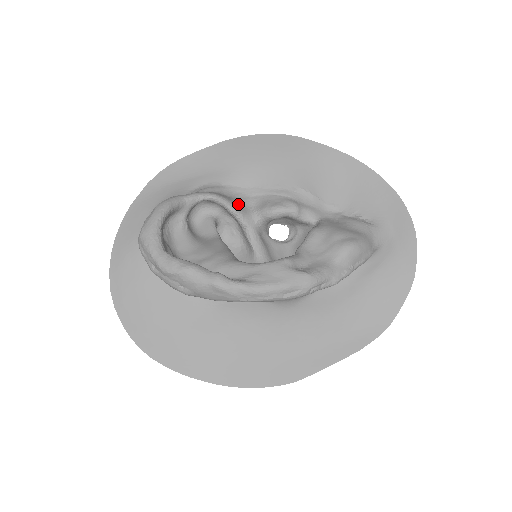
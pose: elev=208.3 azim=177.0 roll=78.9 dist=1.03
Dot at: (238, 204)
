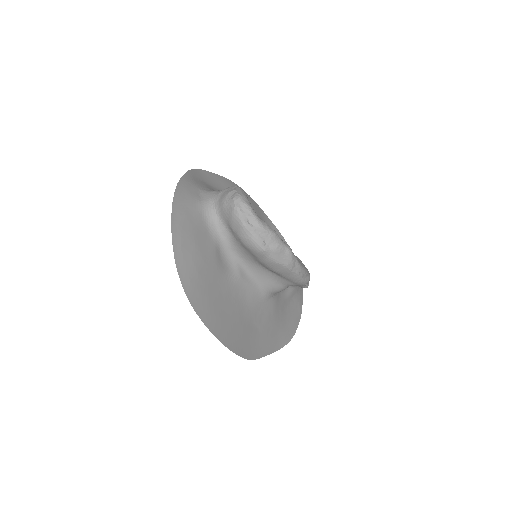
Dot at: occluded
